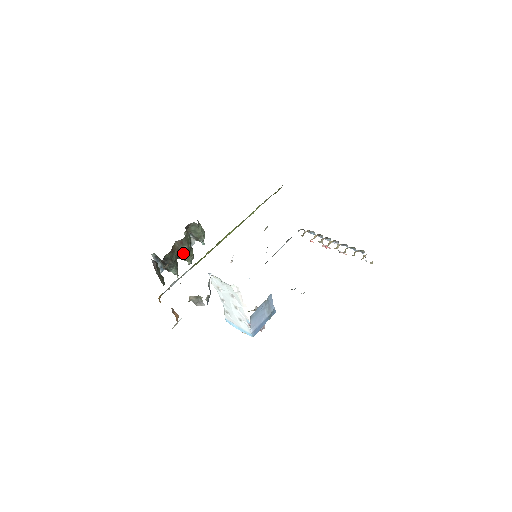
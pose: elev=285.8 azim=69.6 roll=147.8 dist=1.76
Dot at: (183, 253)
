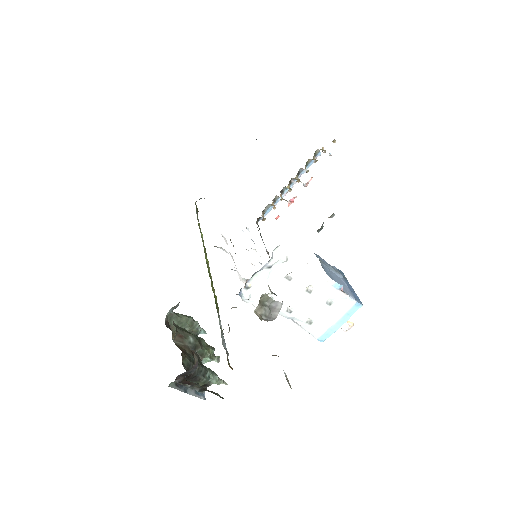
Dot at: (197, 349)
